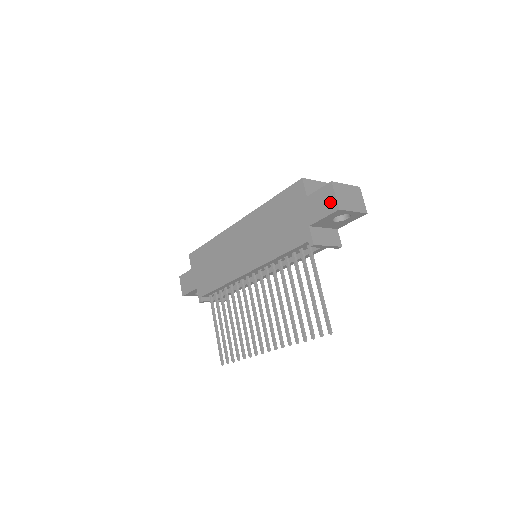
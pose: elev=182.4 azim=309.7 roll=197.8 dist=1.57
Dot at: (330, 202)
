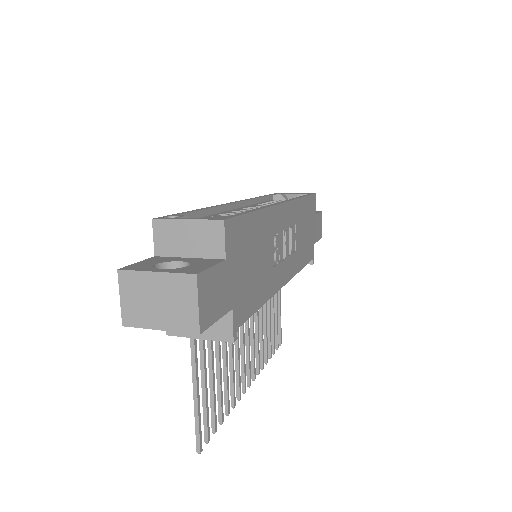
Dot at: occluded
